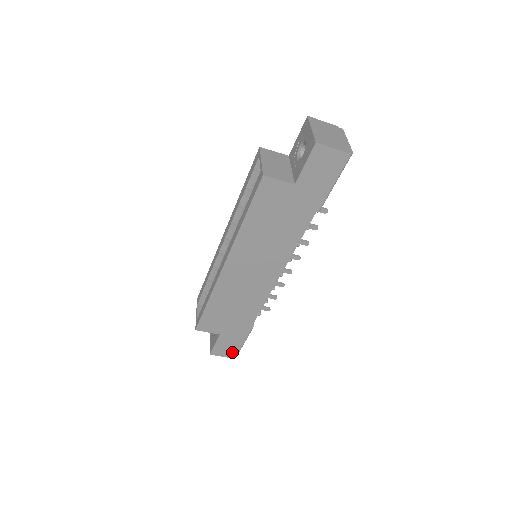
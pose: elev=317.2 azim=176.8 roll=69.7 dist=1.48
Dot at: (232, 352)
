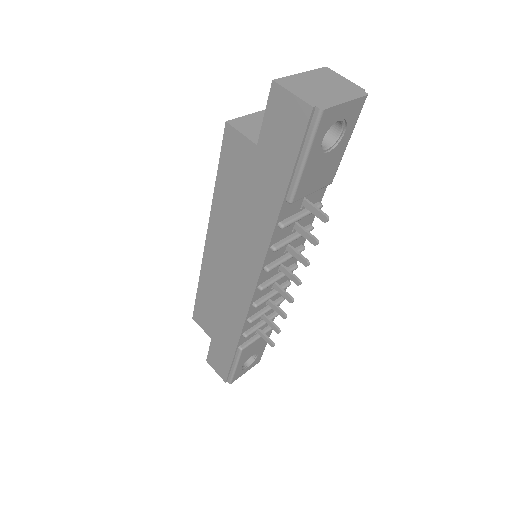
Dot at: (224, 372)
